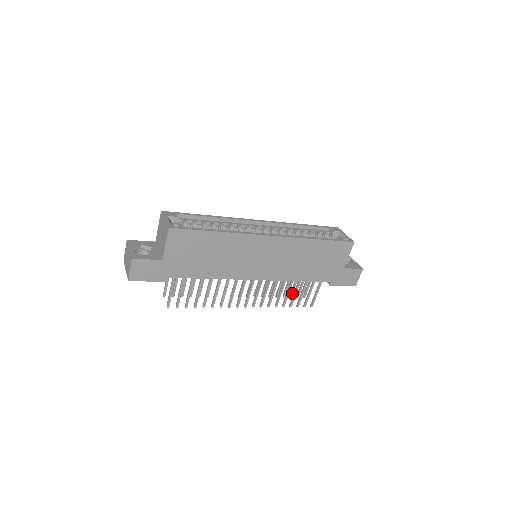
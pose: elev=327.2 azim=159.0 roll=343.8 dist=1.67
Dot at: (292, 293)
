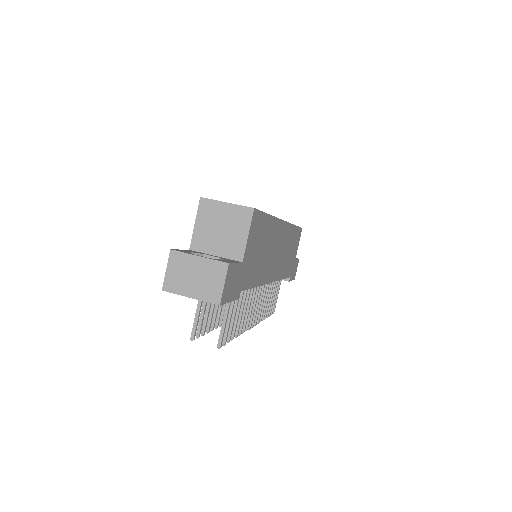
Dot at: occluded
